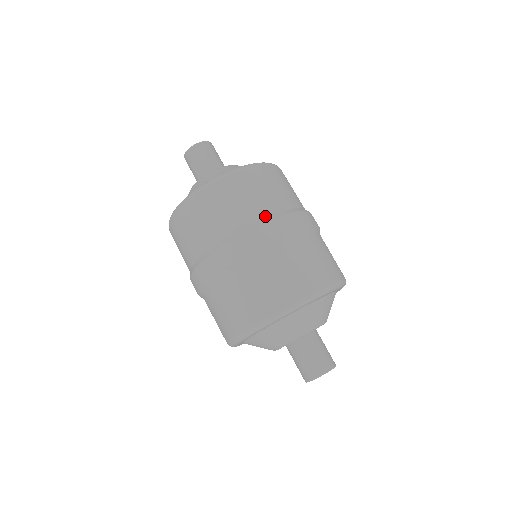
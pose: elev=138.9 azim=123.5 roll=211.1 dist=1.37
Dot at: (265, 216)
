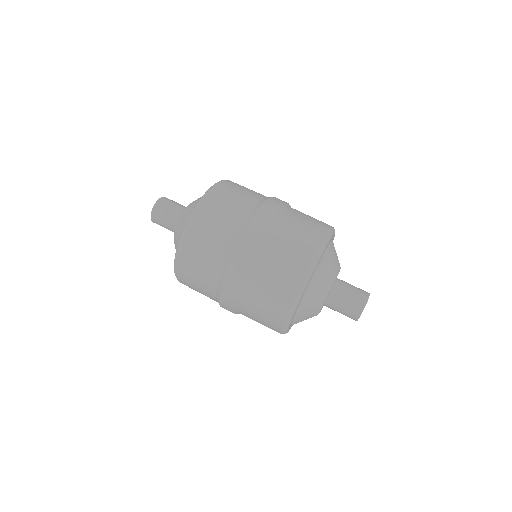
Dot at: (235, 236)
